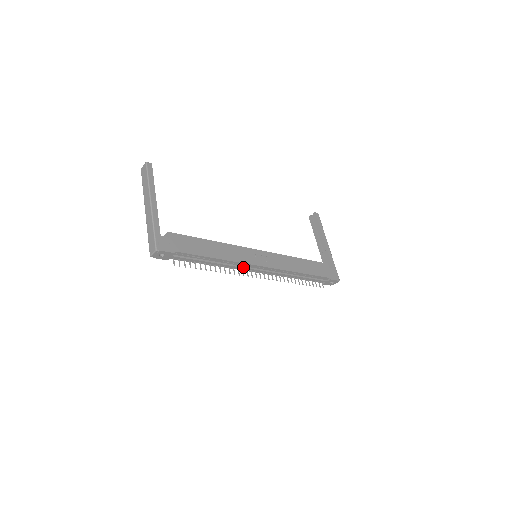
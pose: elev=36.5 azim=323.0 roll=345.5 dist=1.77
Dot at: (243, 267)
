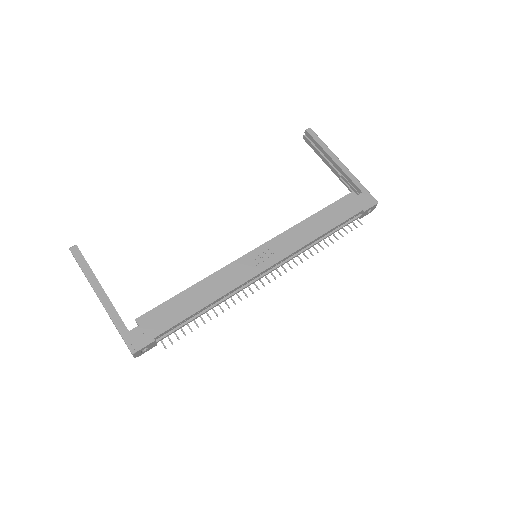
Dot at: (246, 286)
